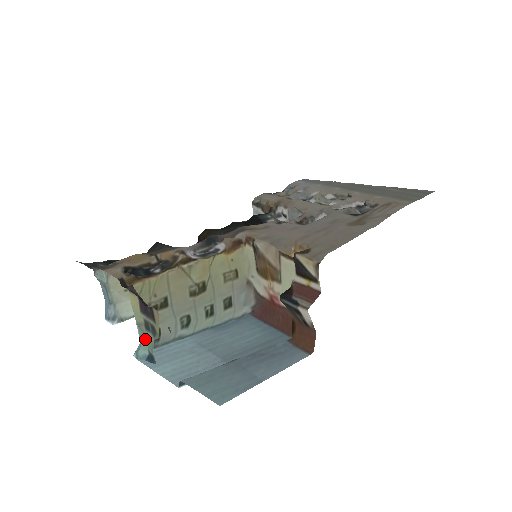
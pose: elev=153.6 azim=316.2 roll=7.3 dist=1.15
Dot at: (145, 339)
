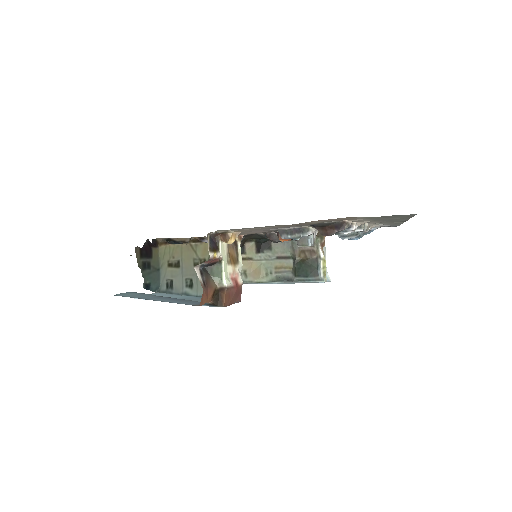
Dot at: (152, 276)
